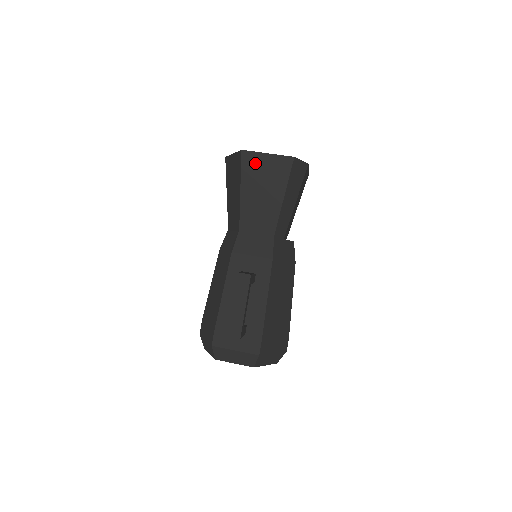
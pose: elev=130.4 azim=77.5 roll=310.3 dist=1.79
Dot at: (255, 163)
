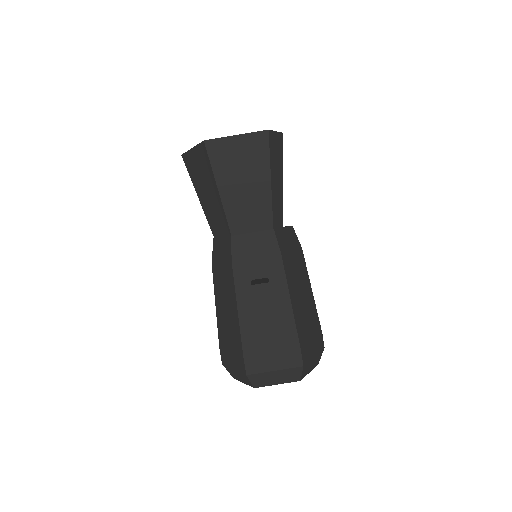
Dot at: (225, 151)
